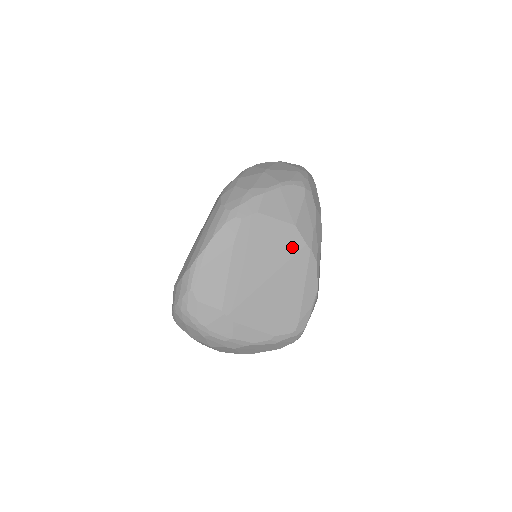
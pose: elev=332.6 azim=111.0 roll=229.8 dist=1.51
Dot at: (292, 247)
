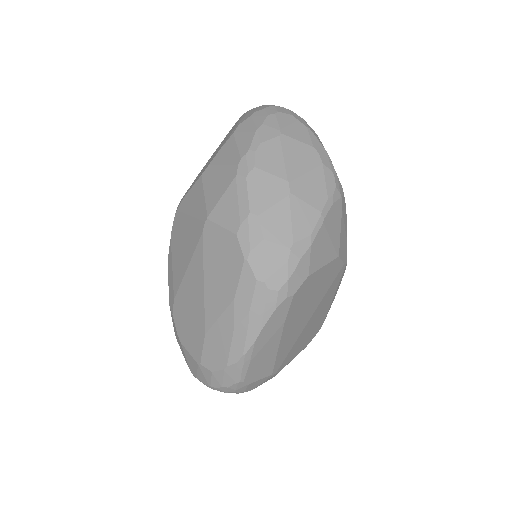
Dot at: (332, 277)
